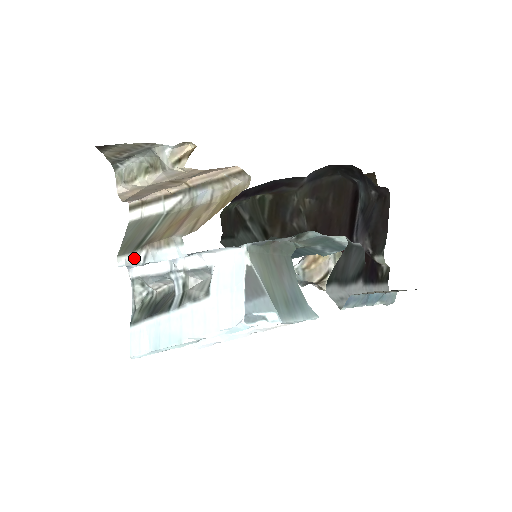
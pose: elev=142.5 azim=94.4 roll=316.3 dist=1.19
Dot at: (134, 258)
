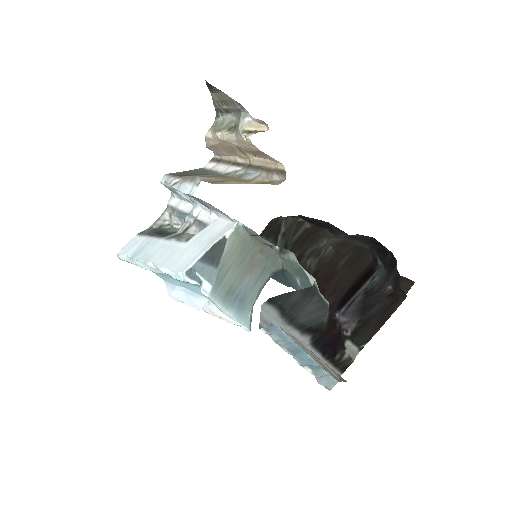
Dot at: (170, 179)
